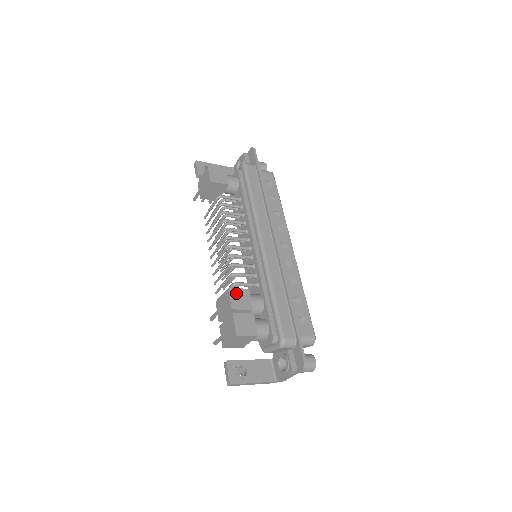
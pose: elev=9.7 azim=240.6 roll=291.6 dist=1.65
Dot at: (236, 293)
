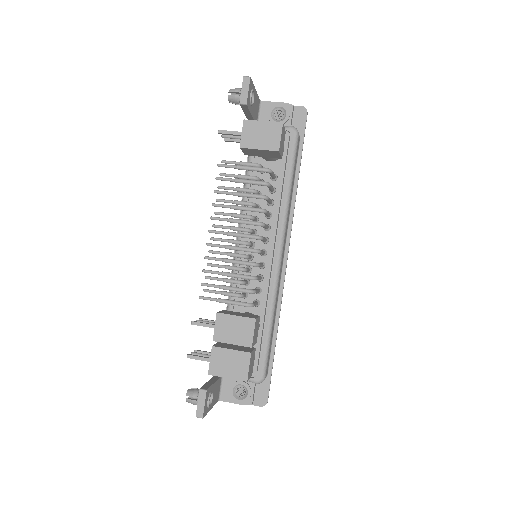
Dot at: (257, 324)
